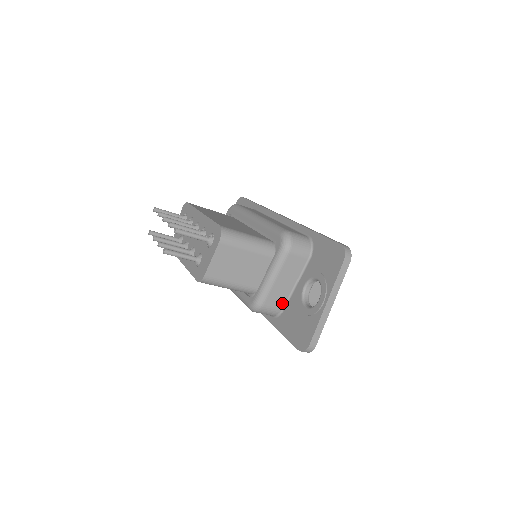
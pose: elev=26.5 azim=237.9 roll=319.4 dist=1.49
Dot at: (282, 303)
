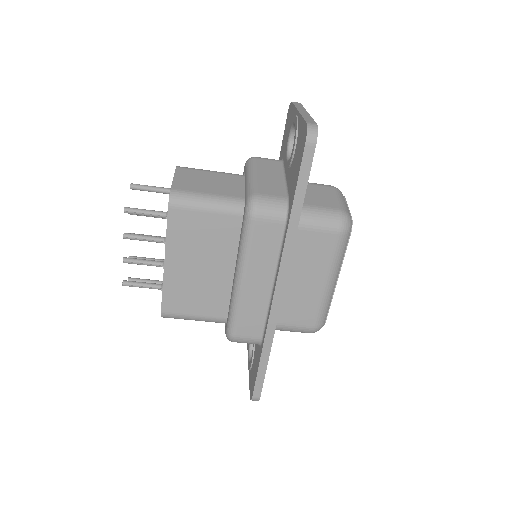
Dot at: (282, 193)
